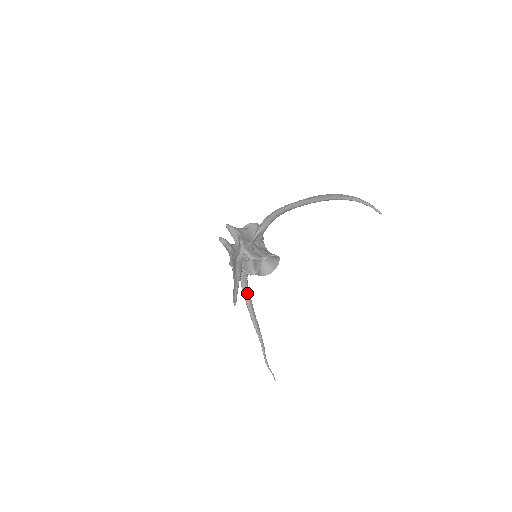
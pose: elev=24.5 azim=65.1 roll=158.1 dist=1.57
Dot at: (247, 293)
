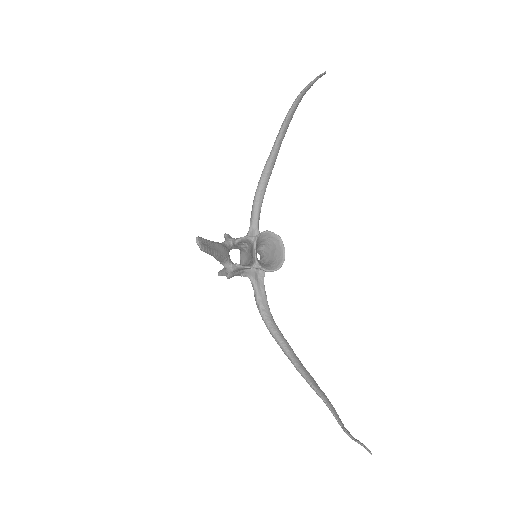
Dot at: (277, 332)
